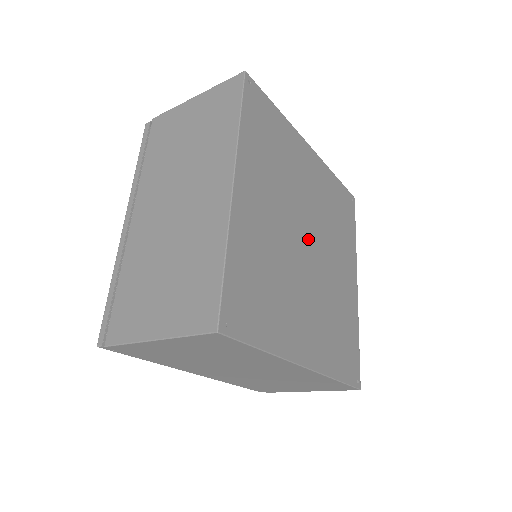
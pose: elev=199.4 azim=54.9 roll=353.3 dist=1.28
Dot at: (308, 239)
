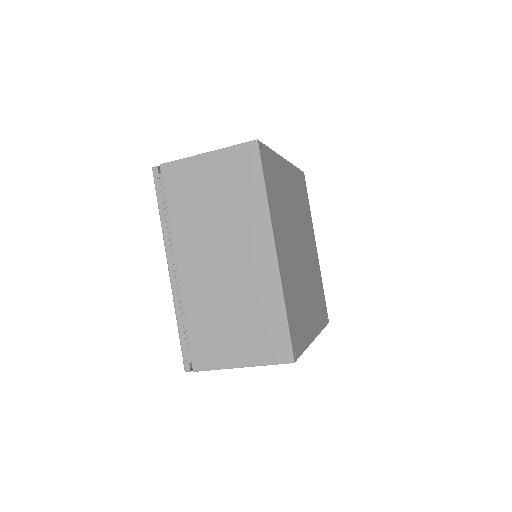
Dot at: (301, 249)
